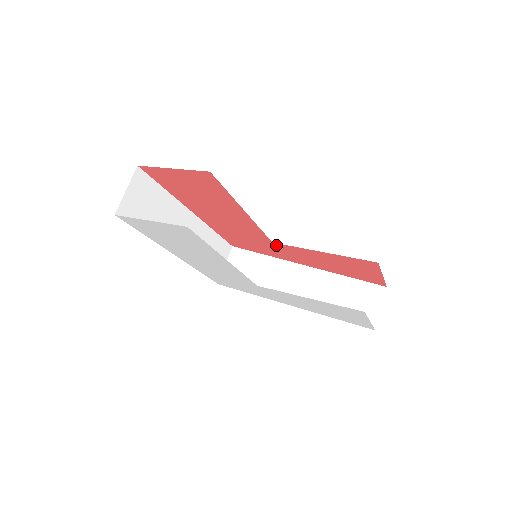
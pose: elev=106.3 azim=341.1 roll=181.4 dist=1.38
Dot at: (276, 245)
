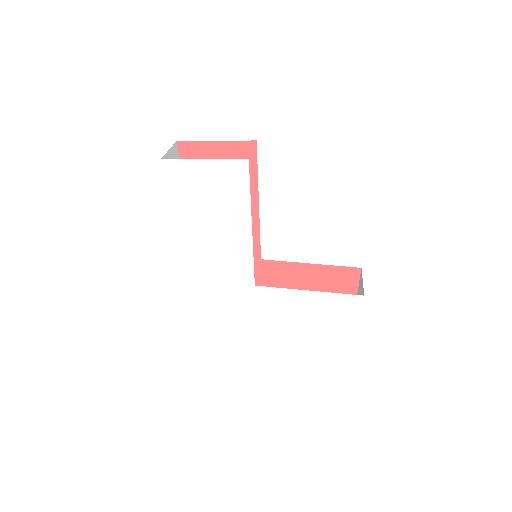
Dot at: (263, 264)
